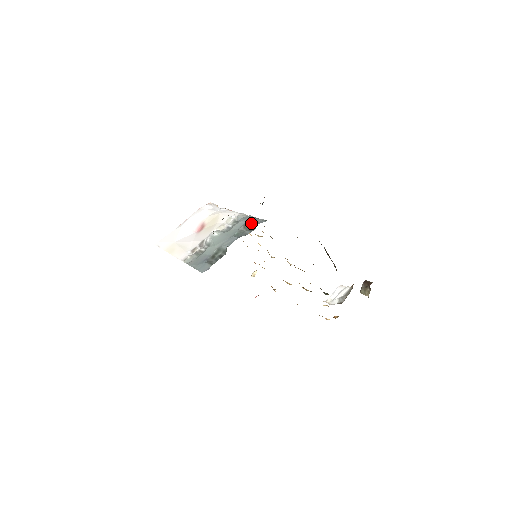
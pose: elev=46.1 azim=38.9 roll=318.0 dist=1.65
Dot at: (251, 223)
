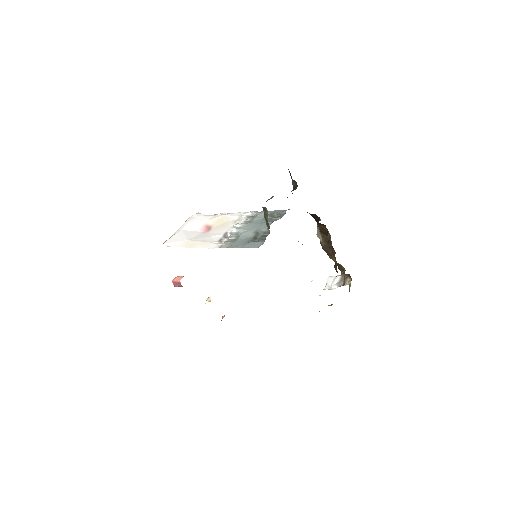
Dot at: (275, 212)
